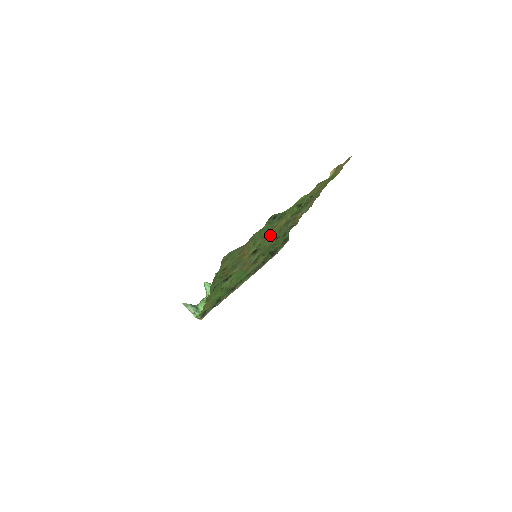
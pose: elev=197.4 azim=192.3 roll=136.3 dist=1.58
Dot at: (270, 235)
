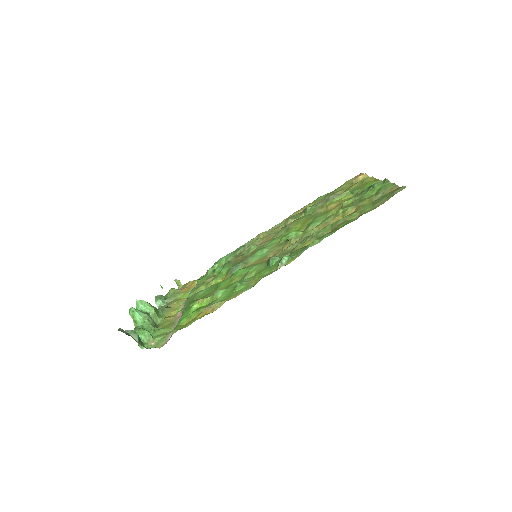
Dot at: (311, 221)
